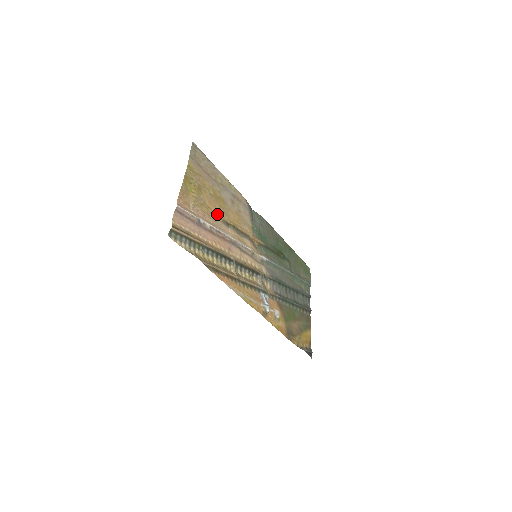
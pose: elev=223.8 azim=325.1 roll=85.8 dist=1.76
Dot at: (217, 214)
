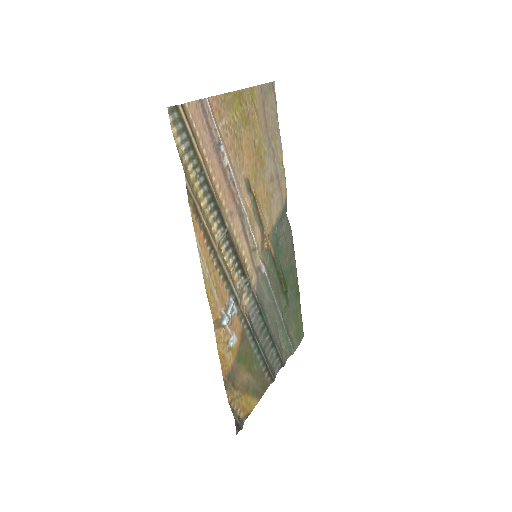
Dot at: (246, 166)
